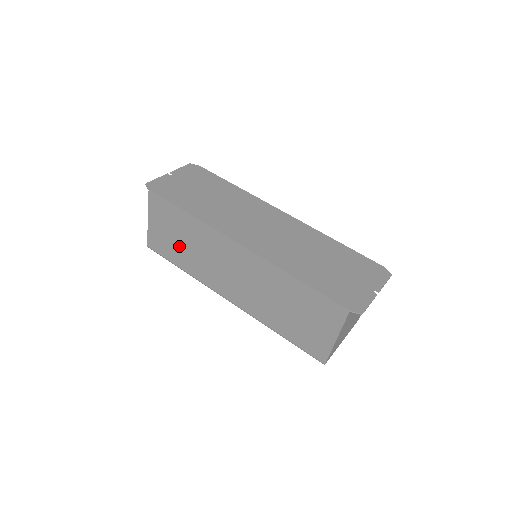
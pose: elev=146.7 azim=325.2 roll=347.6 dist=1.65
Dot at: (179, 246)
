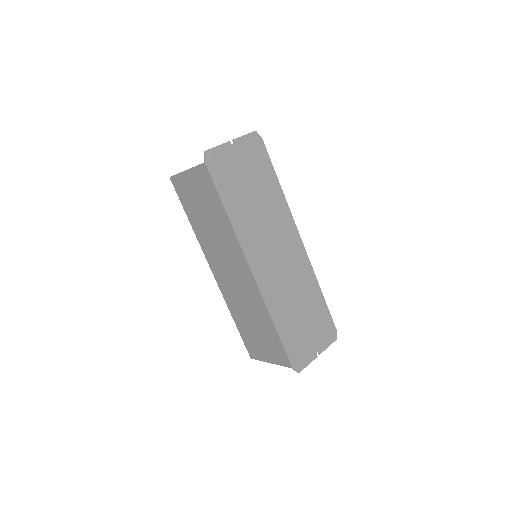
Dot at: (200, 213)
